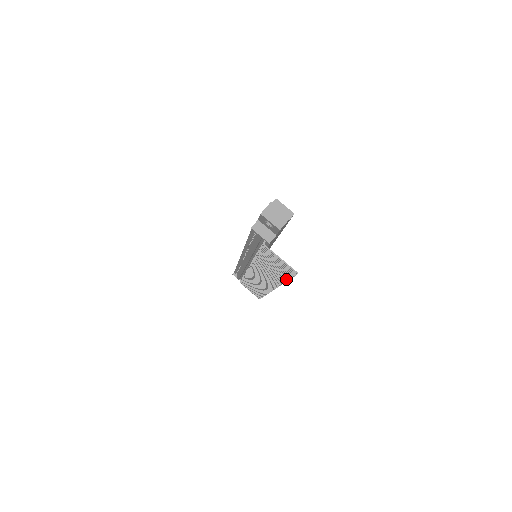
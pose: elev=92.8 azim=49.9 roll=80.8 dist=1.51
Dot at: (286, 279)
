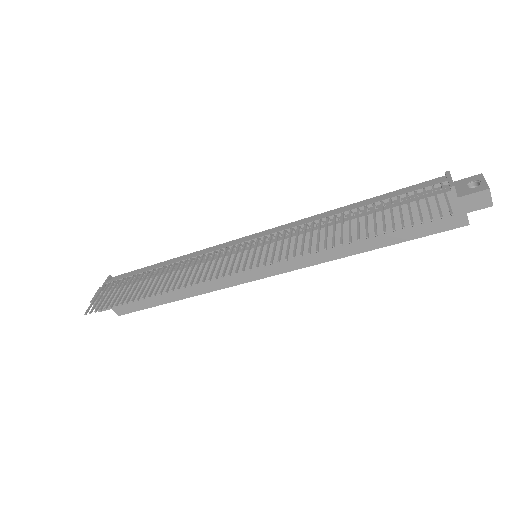
Dot at: (368, 236)
